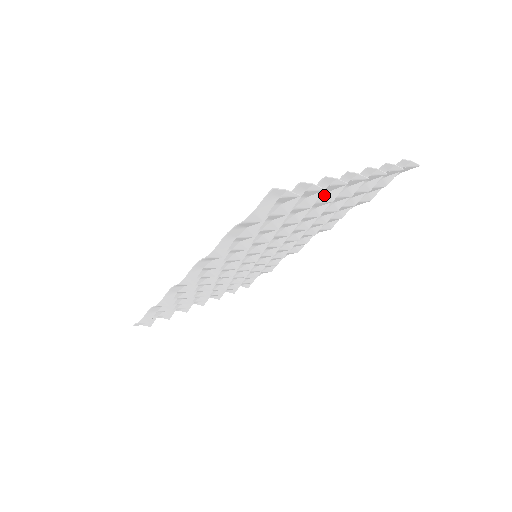
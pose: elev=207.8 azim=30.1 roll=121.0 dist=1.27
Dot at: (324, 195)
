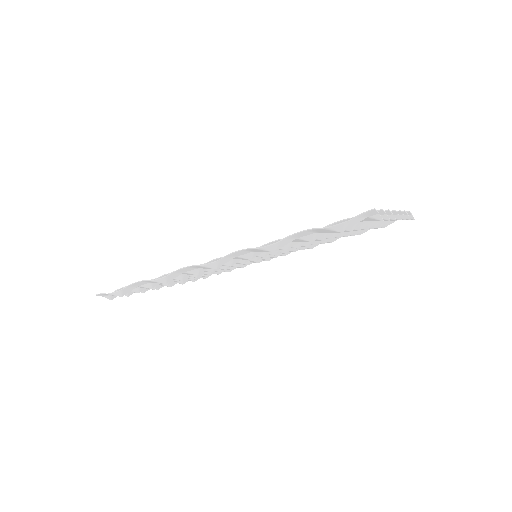
Dot at: occluded
